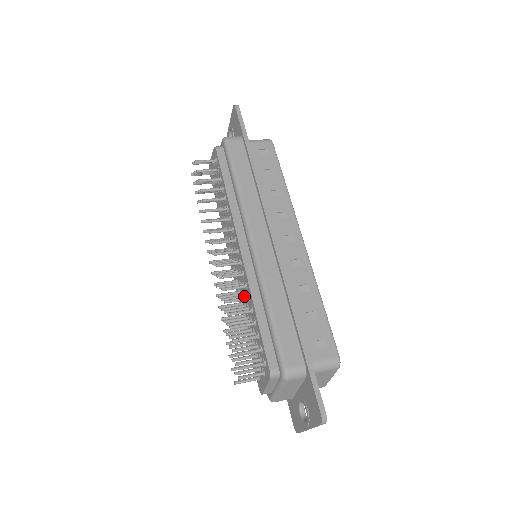
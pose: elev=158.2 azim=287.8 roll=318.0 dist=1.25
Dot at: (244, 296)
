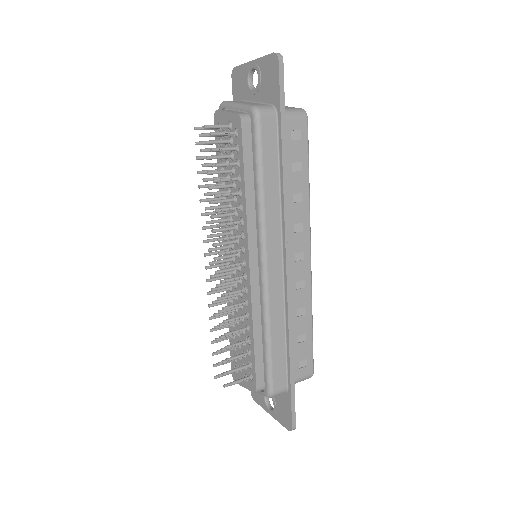
Dot at: (240, 307)
